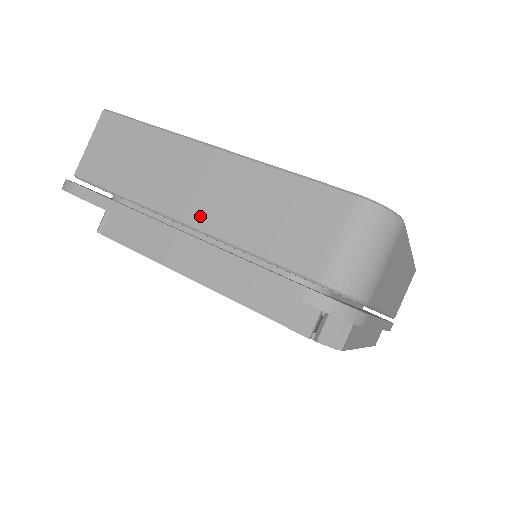
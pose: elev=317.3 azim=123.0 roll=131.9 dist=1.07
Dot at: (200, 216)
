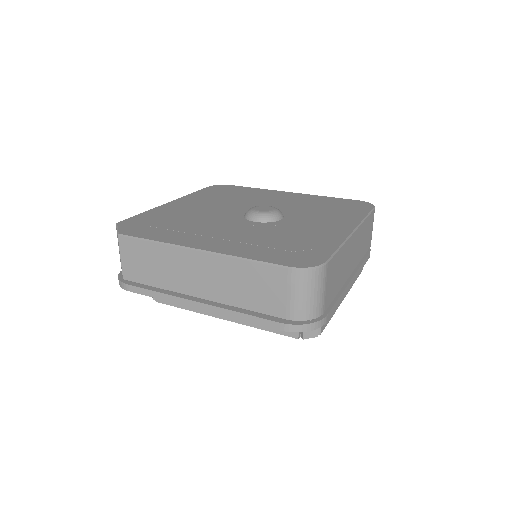
Dot at: (209, 293)
